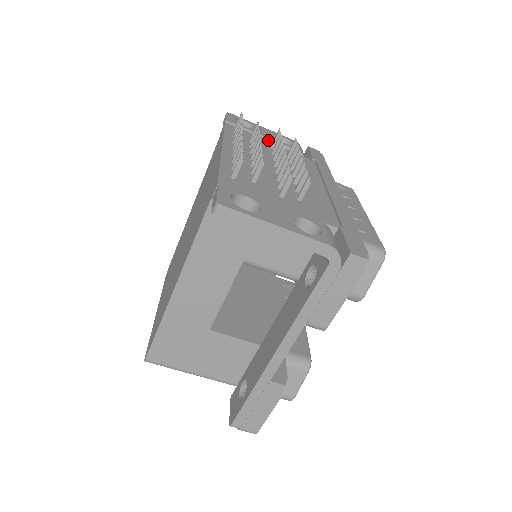
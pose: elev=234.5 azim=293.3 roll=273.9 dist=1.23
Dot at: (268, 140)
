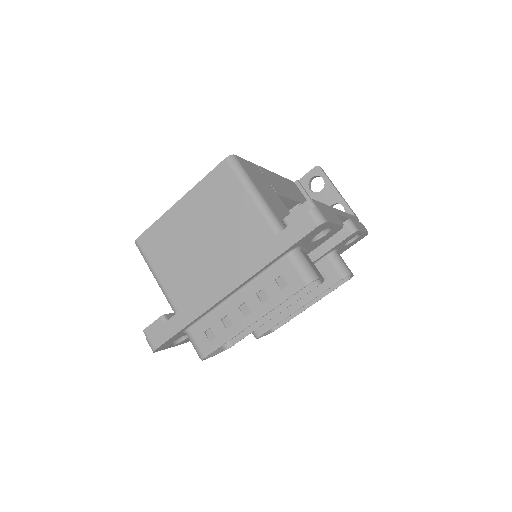
Dot at: occluded
